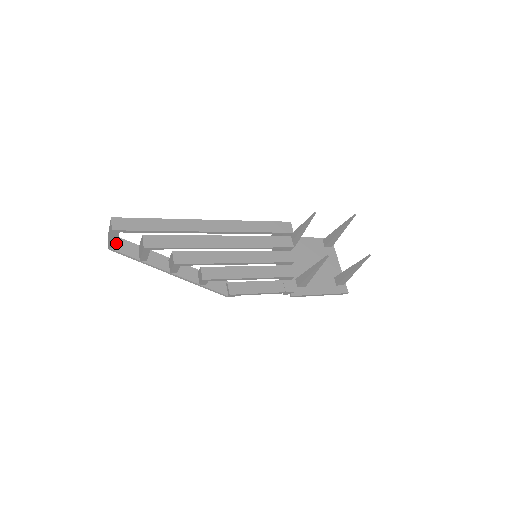
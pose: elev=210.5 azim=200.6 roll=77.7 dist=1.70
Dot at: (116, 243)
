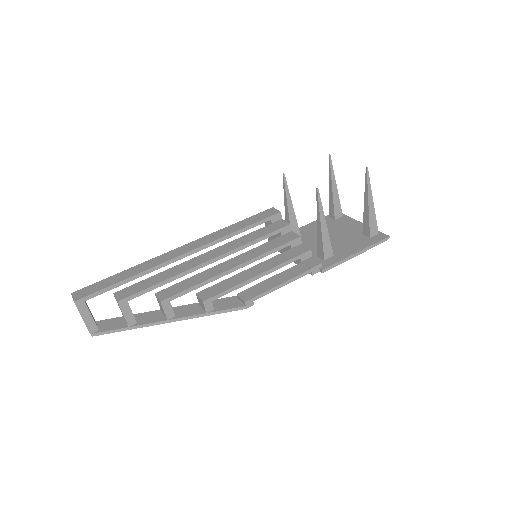
Dot at: (93, 322)
